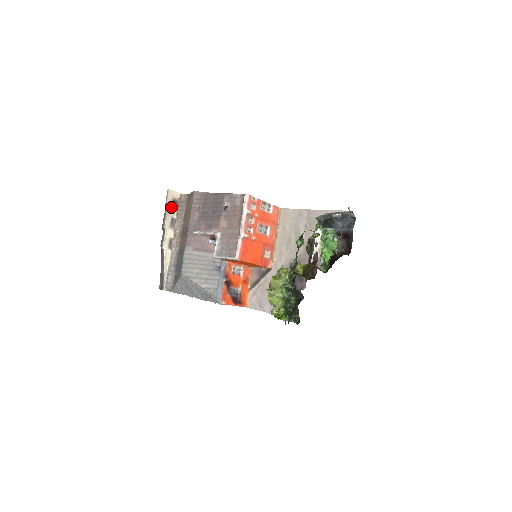
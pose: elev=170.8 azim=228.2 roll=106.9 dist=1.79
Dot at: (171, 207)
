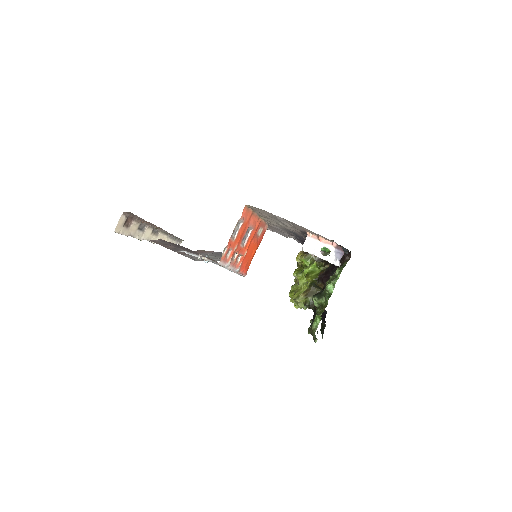
Dot at: (129, 229)
